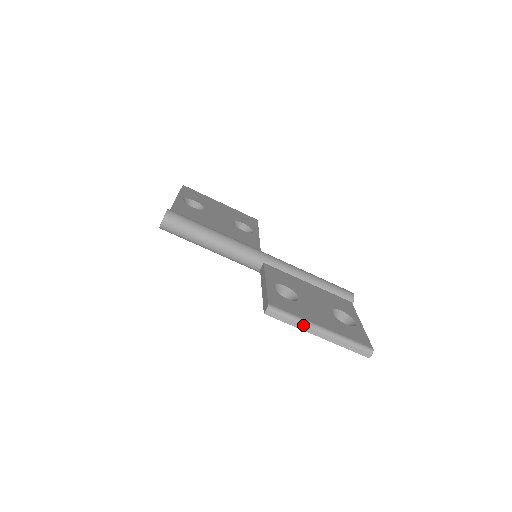
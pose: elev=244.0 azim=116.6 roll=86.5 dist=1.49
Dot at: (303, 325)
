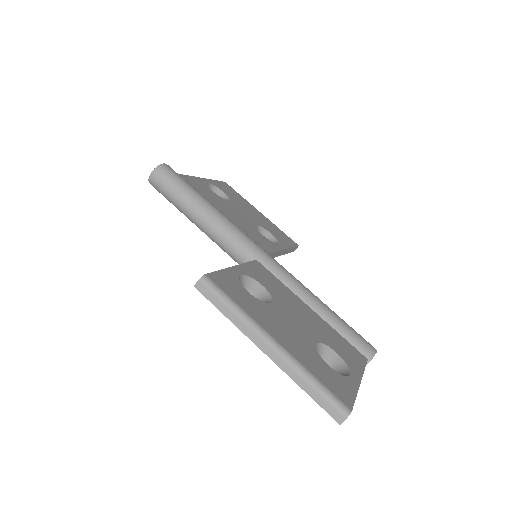
Dot at: (245, 324)
